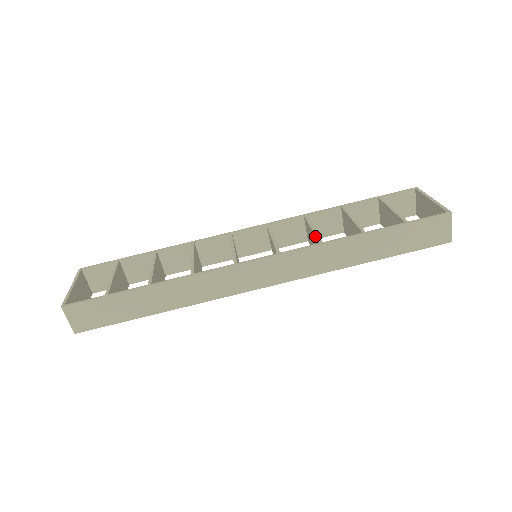
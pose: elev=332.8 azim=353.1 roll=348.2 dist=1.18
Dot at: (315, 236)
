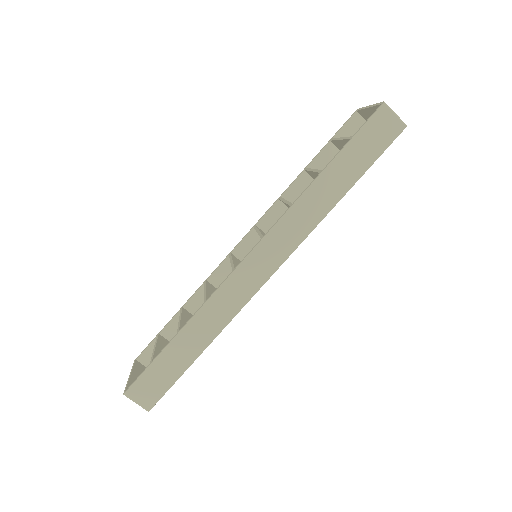
Dot at: occluded
